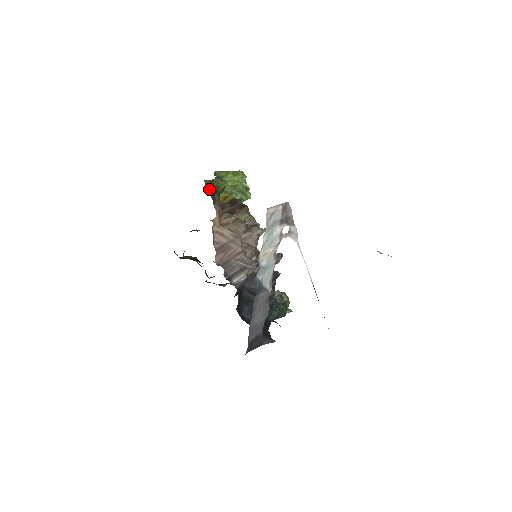
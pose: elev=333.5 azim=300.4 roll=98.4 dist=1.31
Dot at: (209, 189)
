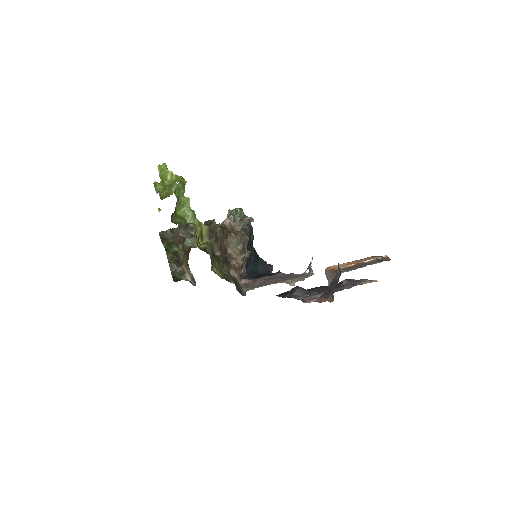
Dot at: (236, 286)
